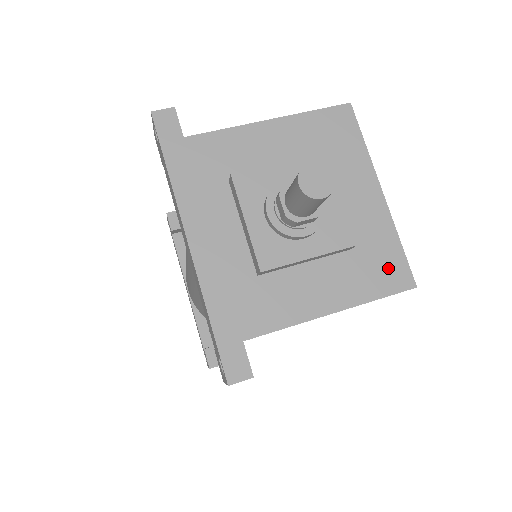
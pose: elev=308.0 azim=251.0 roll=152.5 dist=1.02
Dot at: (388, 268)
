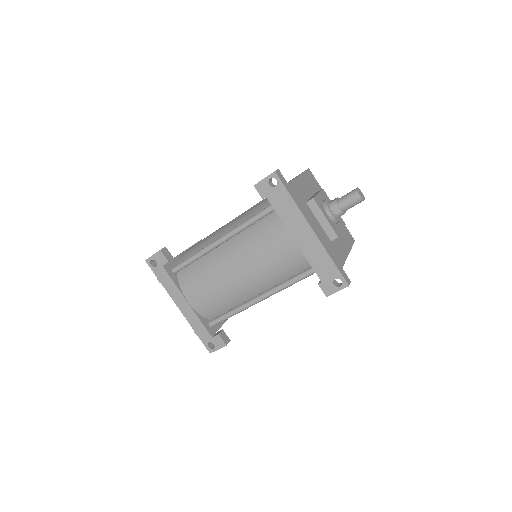
Dot at: (348, 234)
